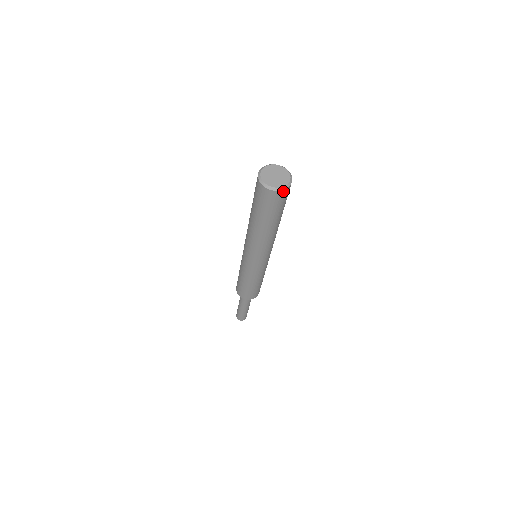
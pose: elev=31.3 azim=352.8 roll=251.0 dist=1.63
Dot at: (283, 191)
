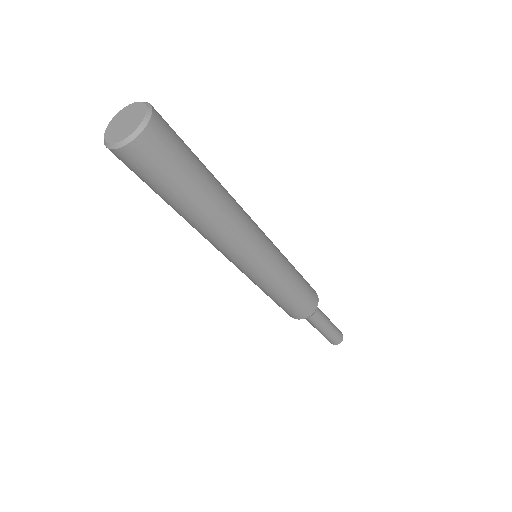
Dot at: (138, 141)
